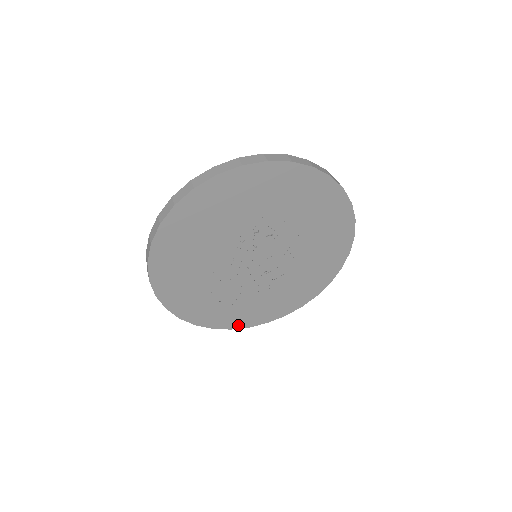
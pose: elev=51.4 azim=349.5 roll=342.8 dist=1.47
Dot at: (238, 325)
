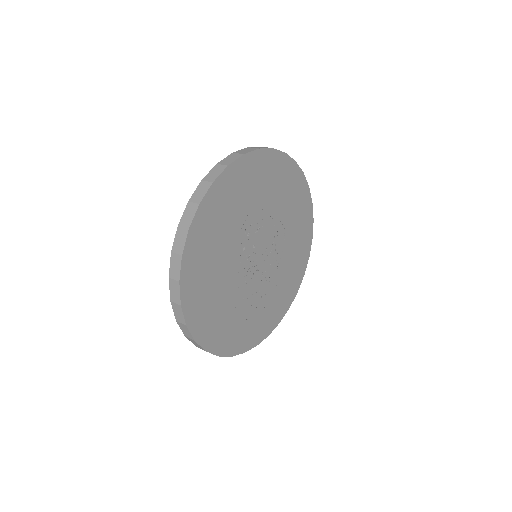
Dot at: (272, 327)
